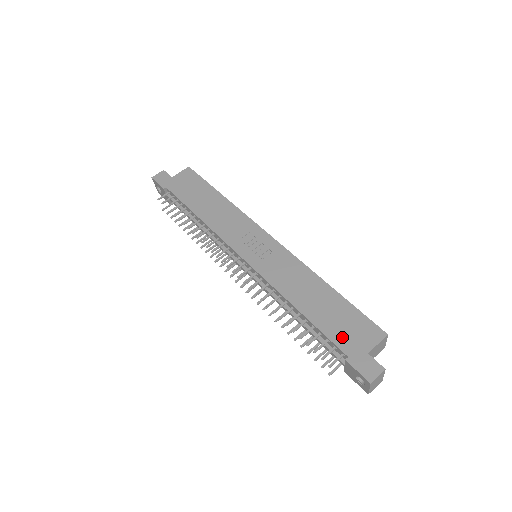
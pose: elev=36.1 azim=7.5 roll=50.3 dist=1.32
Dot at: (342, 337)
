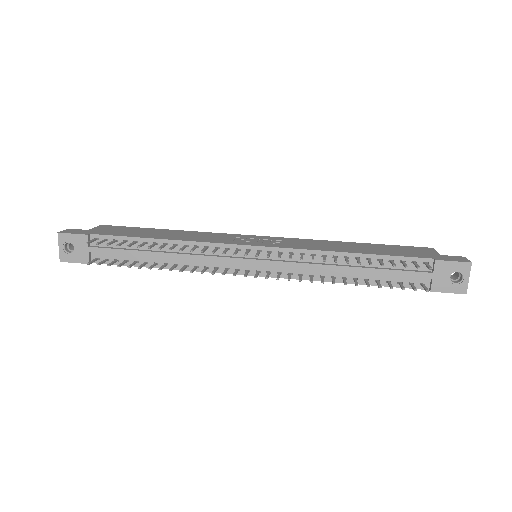
Dot at: (411, 254)
